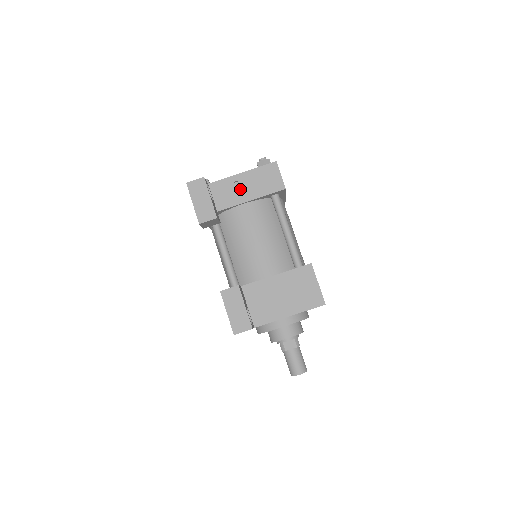
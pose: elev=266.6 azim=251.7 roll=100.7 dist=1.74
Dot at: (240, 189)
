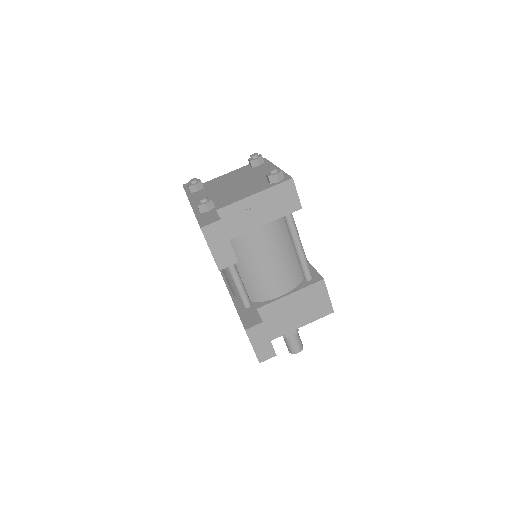
Dot at: (253, 213)
